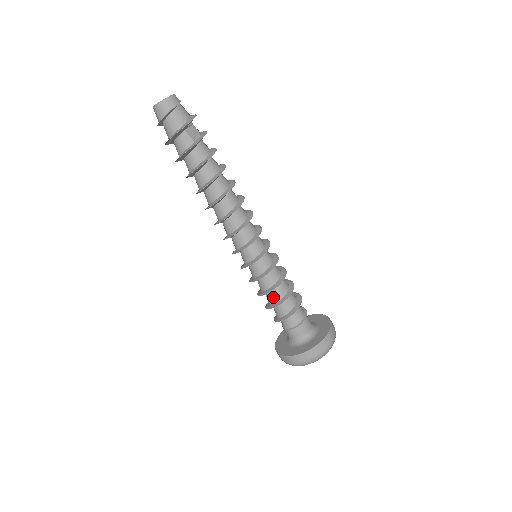
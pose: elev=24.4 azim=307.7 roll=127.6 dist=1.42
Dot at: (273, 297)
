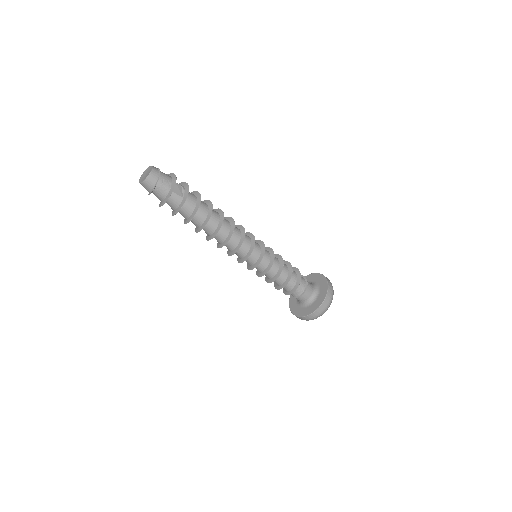
Dot at: (279, 280)
